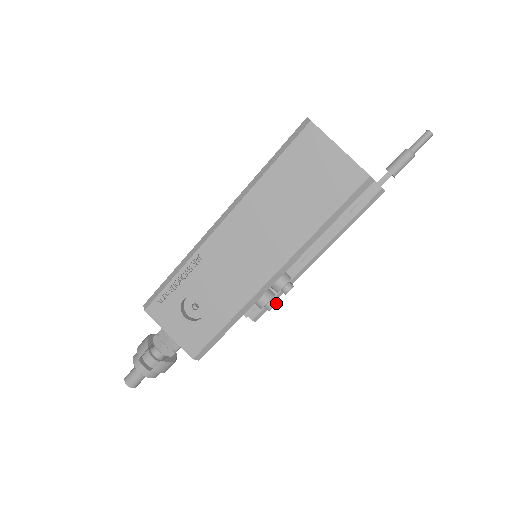
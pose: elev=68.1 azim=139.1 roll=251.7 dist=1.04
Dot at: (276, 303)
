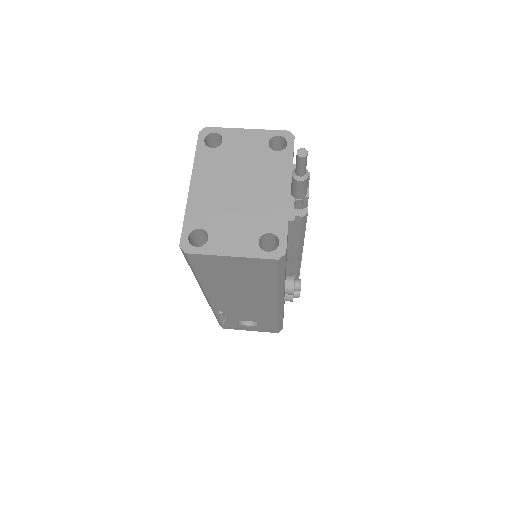
Dot at: (299, 292)
